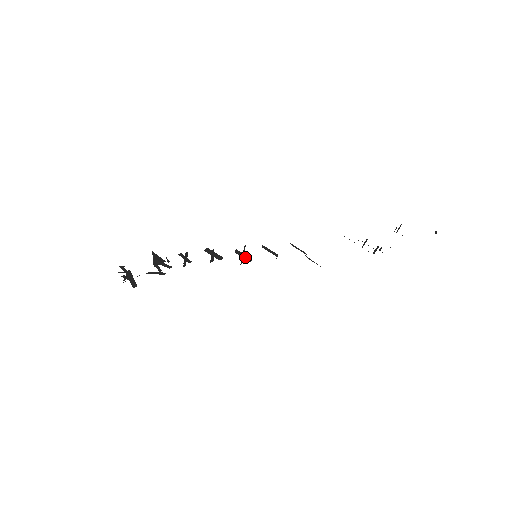
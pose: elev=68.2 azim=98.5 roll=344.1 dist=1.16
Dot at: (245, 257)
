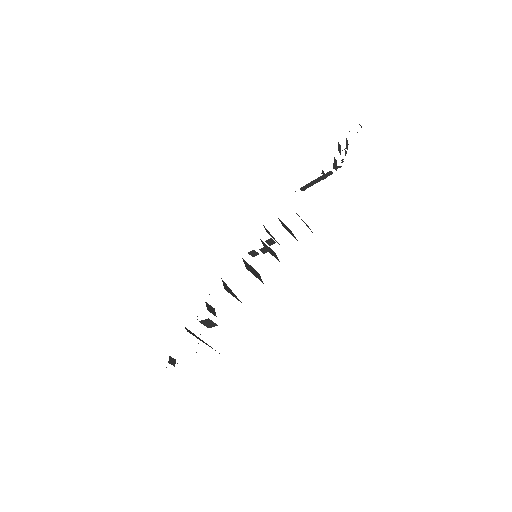
Dot at: occluded
